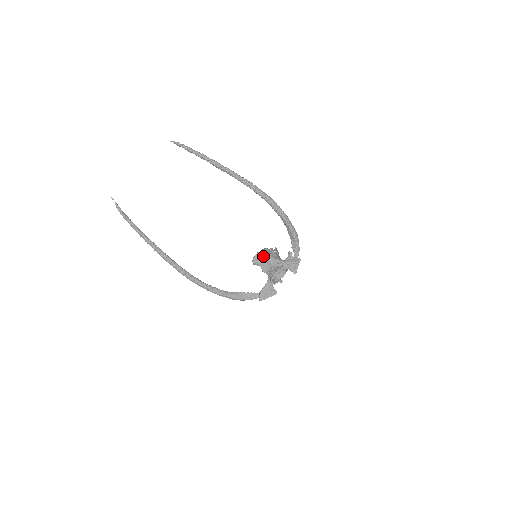
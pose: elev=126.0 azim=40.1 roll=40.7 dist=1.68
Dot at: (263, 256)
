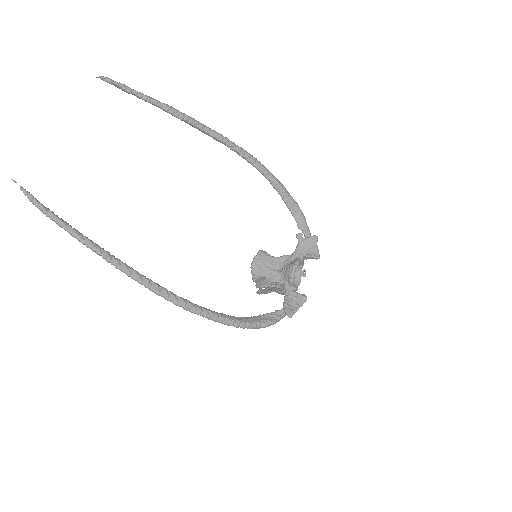
Dot at: (263, 259)
